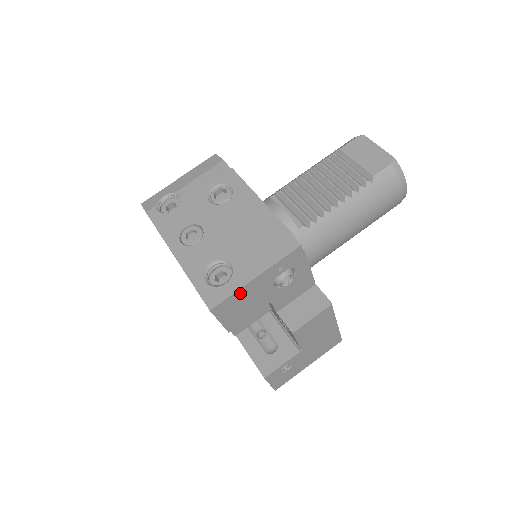
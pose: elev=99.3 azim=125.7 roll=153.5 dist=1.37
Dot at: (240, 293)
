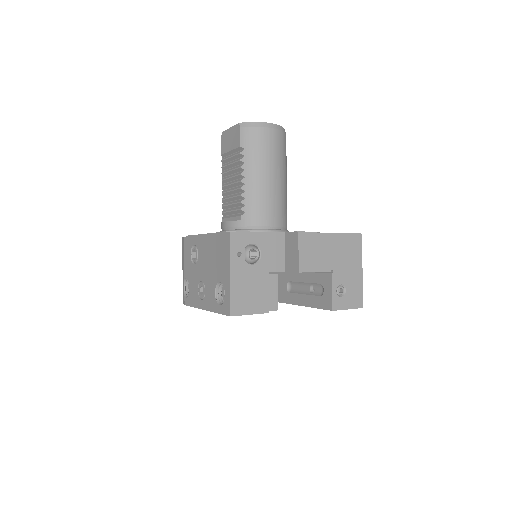
Dot at: (235, 290)
